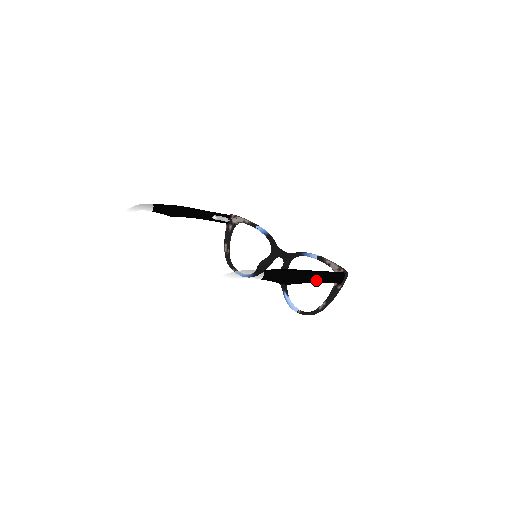
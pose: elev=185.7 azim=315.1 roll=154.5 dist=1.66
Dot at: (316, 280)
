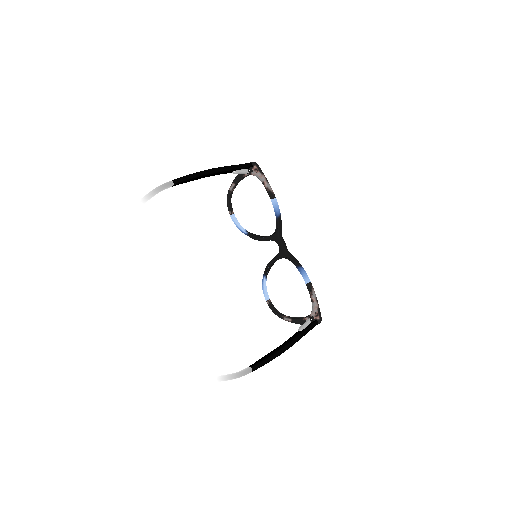
Dot at: occluded
